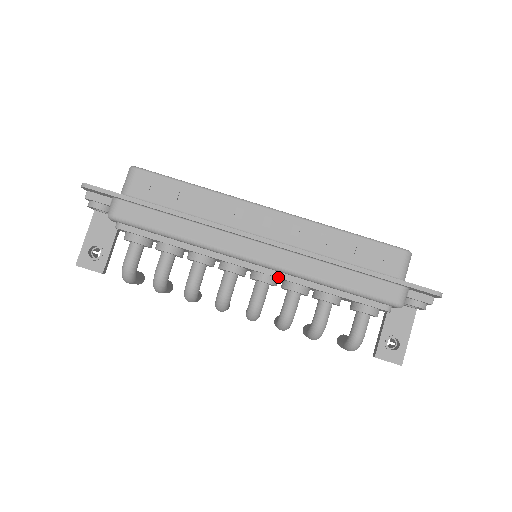
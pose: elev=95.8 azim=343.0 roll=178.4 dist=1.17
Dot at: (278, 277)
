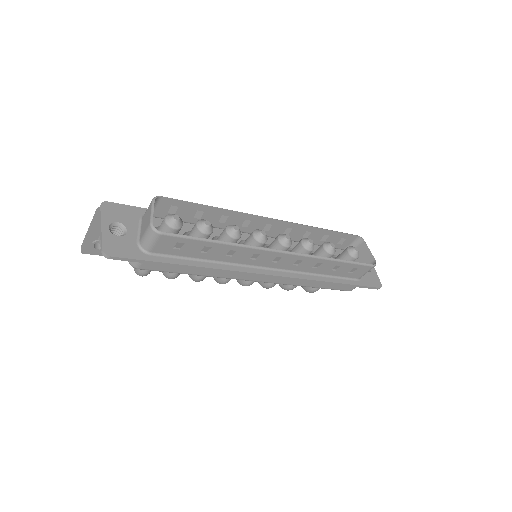
Dot at: occluded
